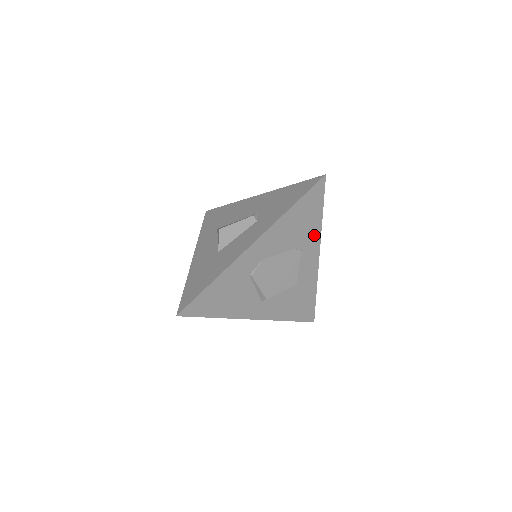
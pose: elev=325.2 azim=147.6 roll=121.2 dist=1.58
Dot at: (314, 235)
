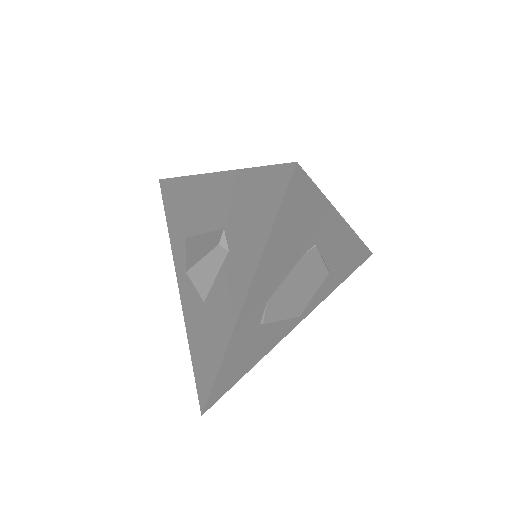
Dot at: (324, 218)
